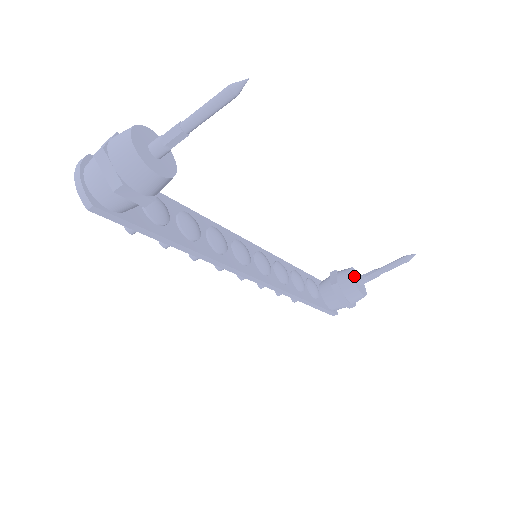
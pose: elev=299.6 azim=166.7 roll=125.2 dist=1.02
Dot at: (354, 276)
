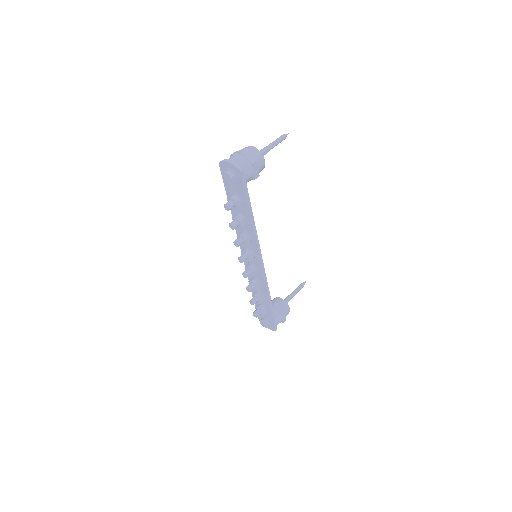
Dot at: occluded
